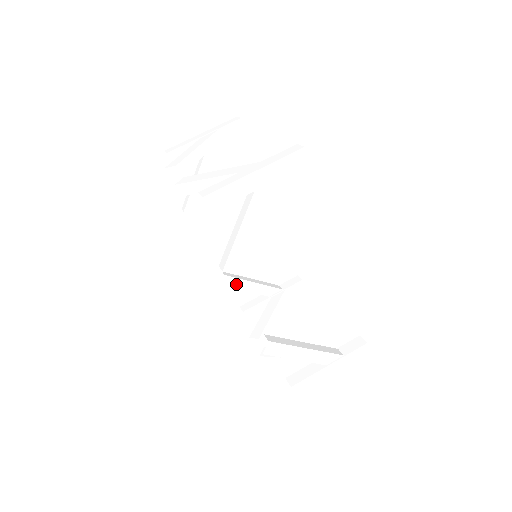
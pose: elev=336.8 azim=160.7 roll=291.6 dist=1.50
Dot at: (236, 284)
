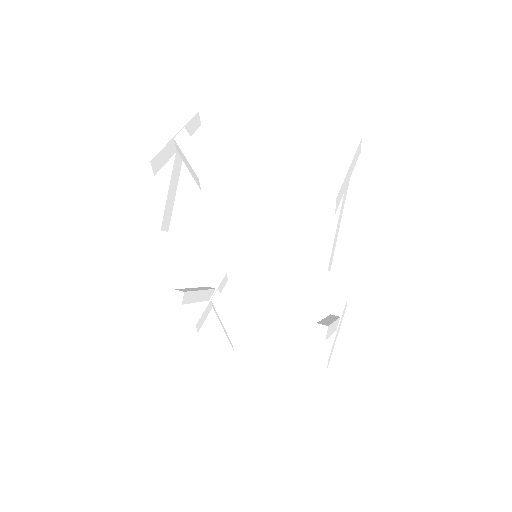
Dot at: (191, 298)
